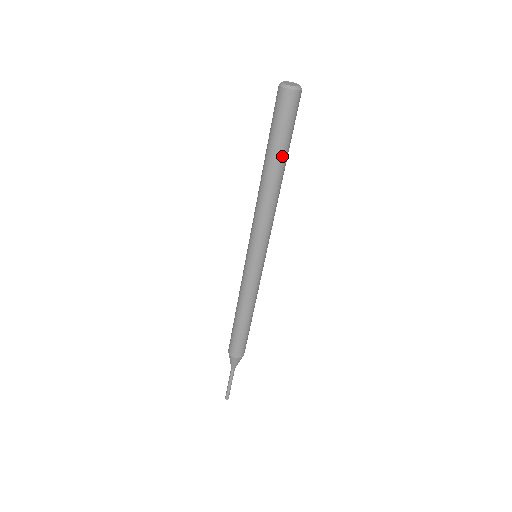
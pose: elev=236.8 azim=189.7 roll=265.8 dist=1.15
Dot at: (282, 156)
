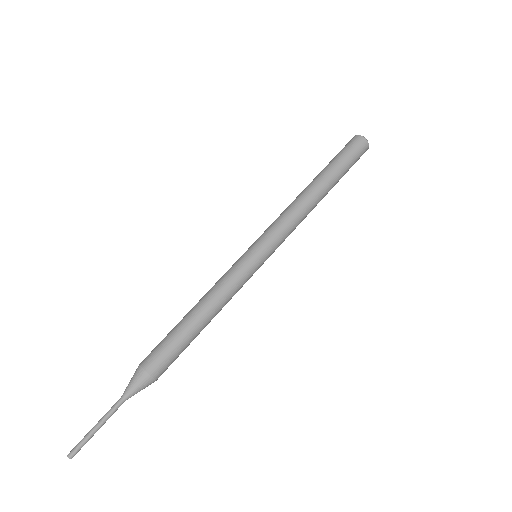
Dot at: (331, 173)
